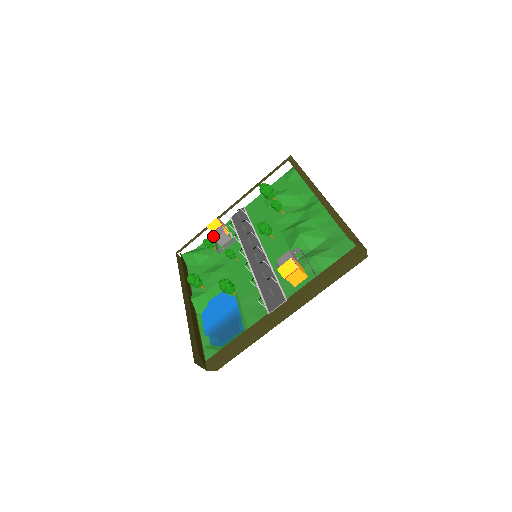
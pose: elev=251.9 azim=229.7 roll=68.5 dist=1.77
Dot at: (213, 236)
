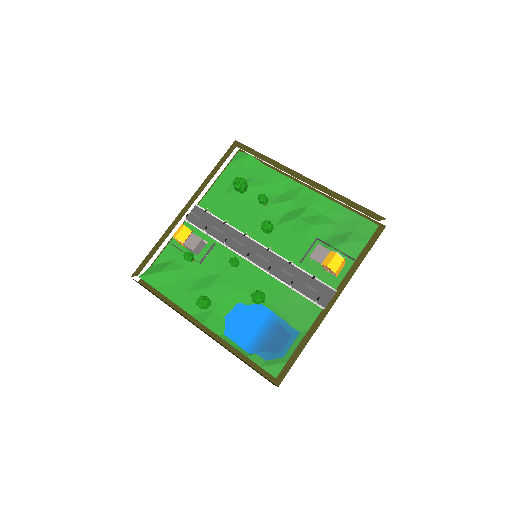
Dot at: (188, 247)
